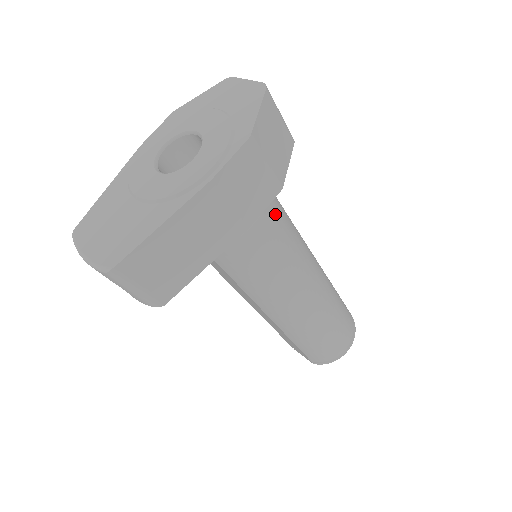
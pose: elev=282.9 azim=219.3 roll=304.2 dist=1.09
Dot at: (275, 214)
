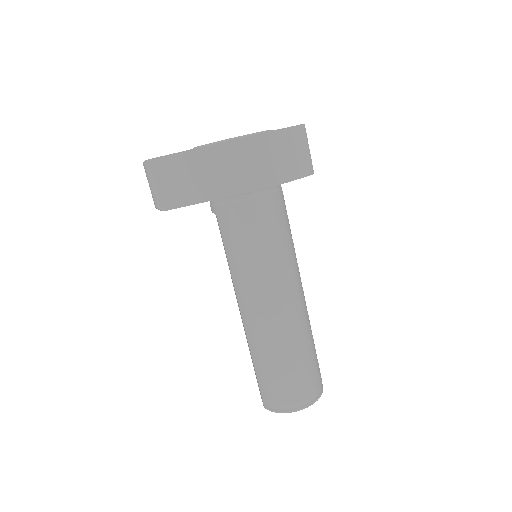
Dot at: (272, 210)
